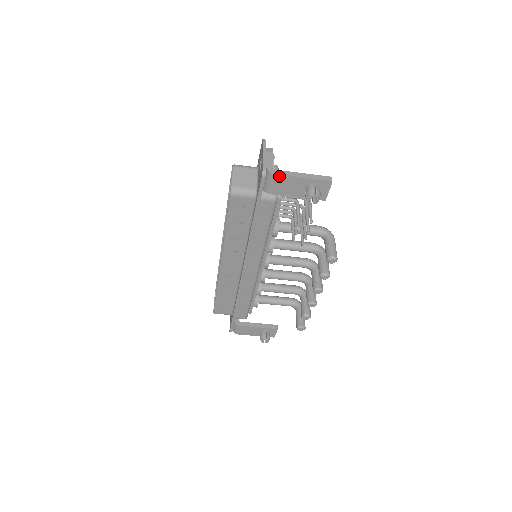
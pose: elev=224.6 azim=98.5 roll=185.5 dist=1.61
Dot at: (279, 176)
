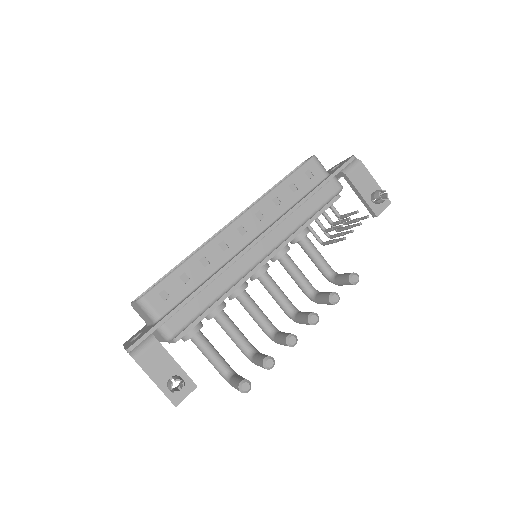
Dot at: (363, 166)
